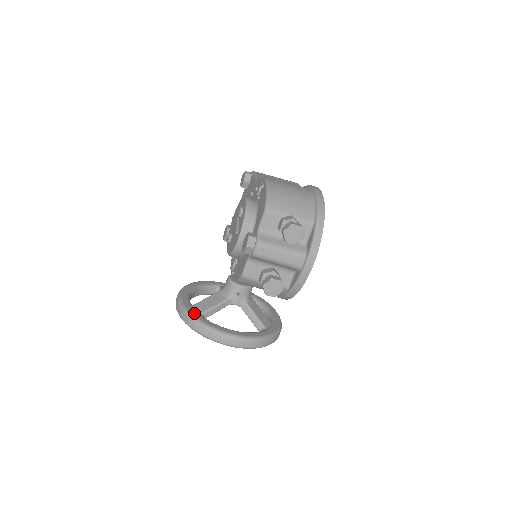
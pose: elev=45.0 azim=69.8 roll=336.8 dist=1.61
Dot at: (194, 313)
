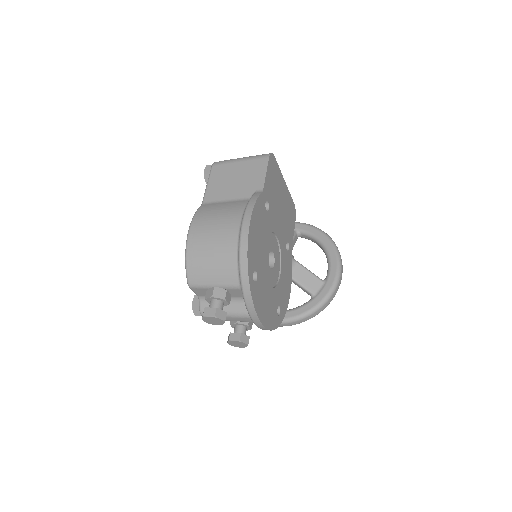
Dot at: occluded
